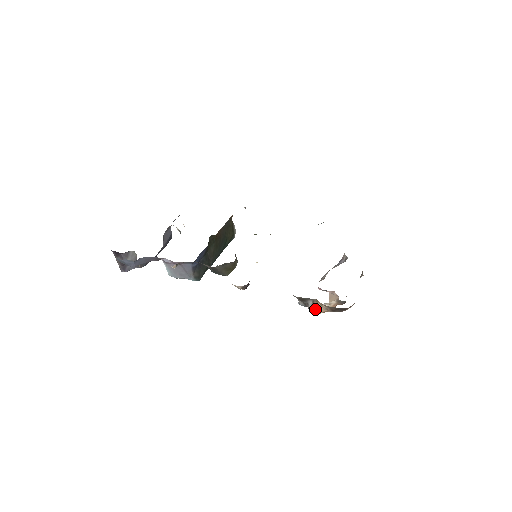
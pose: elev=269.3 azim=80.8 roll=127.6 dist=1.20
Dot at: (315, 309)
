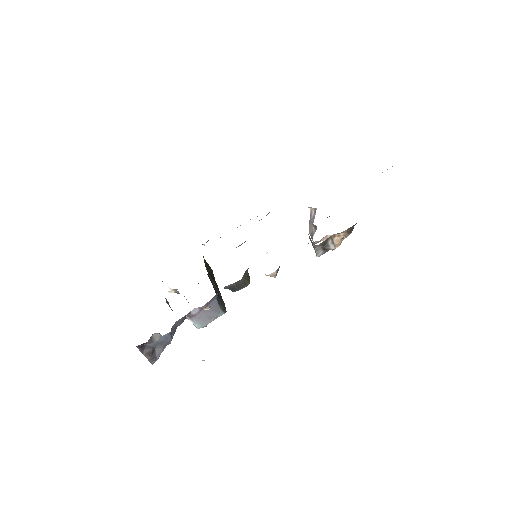
Dot at: (335, 244)
